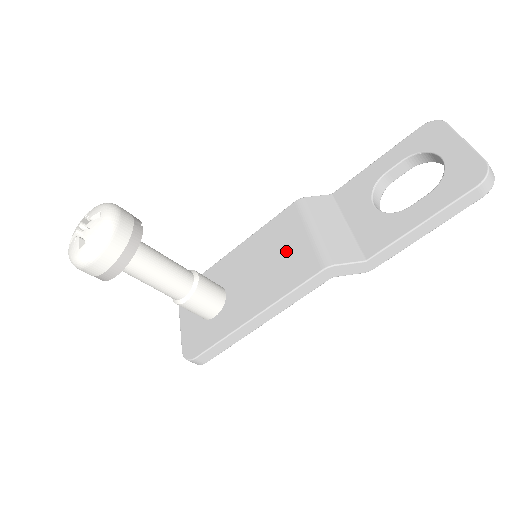
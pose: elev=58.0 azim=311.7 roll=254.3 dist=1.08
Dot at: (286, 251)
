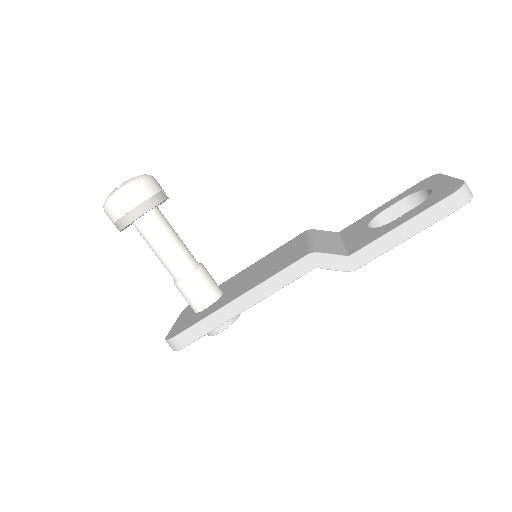
Dot at: (283, 256)
